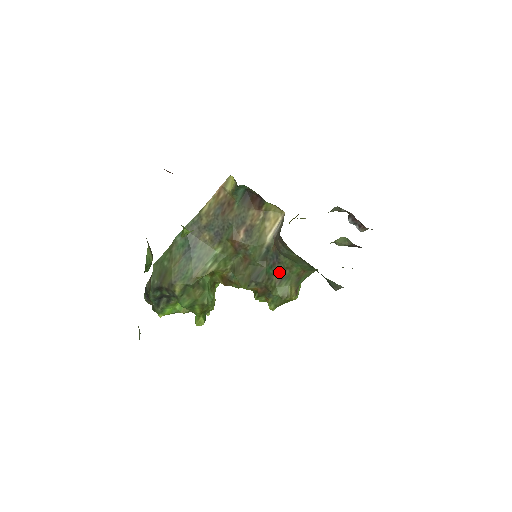
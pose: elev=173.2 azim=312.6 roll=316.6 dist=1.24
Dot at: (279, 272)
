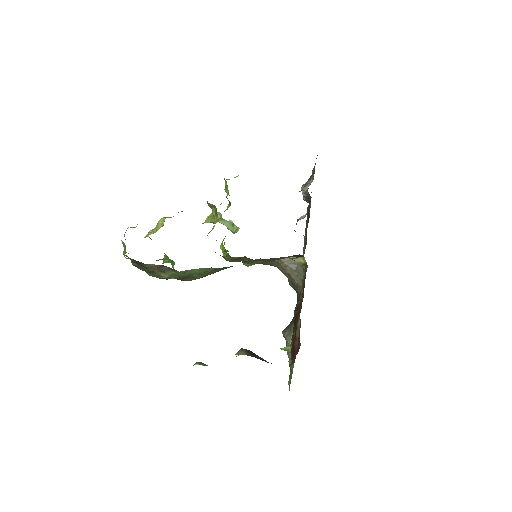
Dot at: (262, 263)
